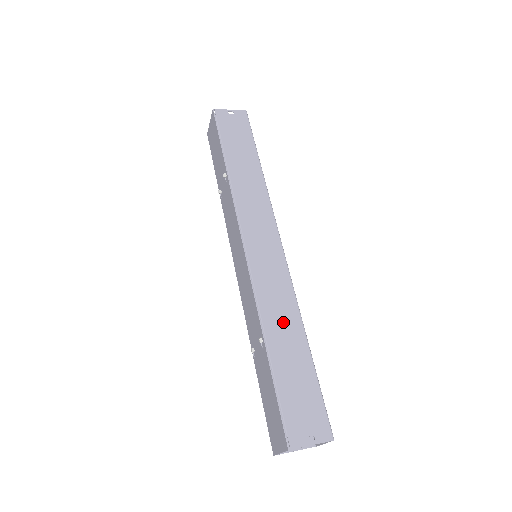
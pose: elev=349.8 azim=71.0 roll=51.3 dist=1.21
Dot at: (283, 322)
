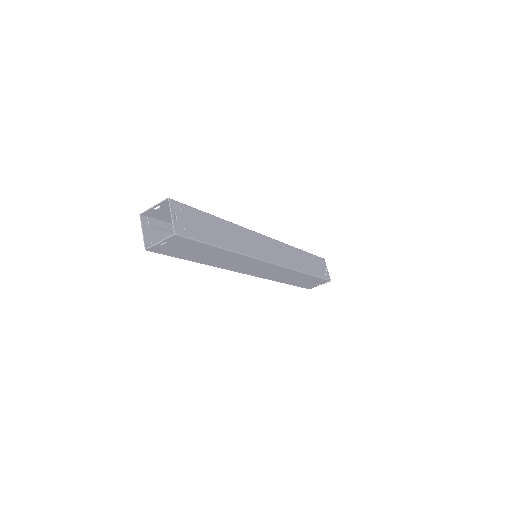
Dot at: occluded
